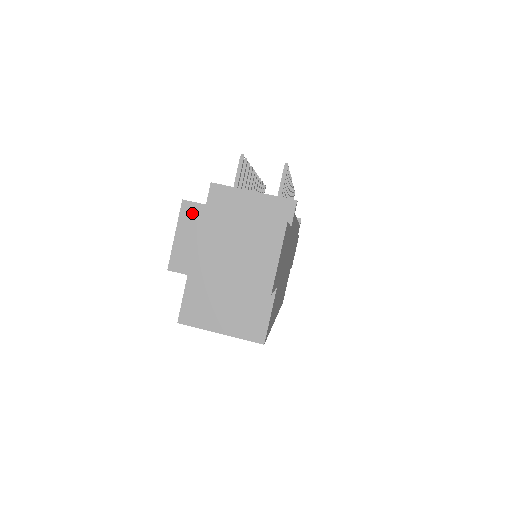
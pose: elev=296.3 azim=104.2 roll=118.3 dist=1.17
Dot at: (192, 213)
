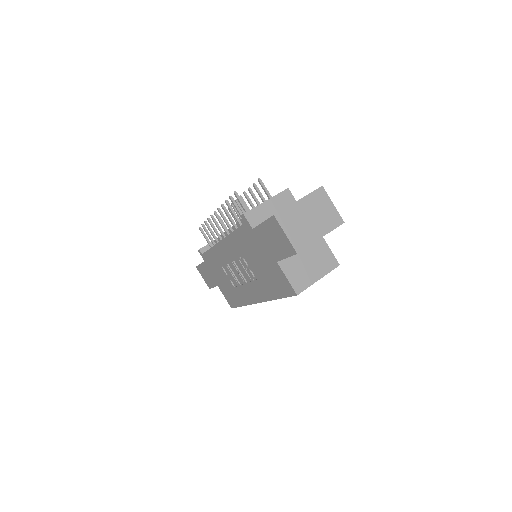
Dot at: (283, 217)
